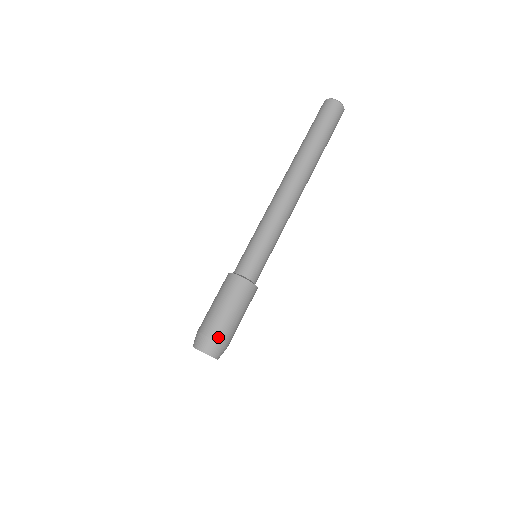
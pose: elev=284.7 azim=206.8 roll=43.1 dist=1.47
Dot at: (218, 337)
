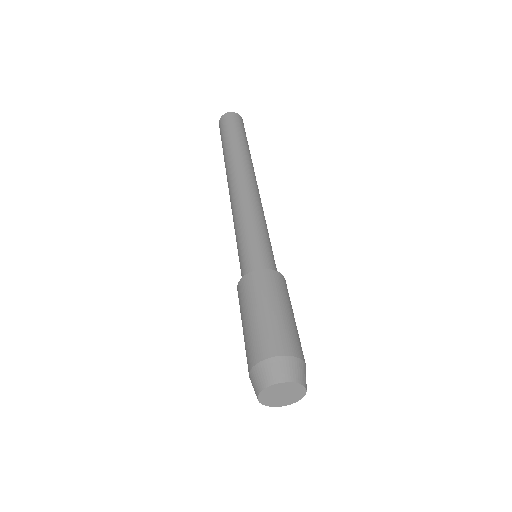
Dot at: (273, 350)
